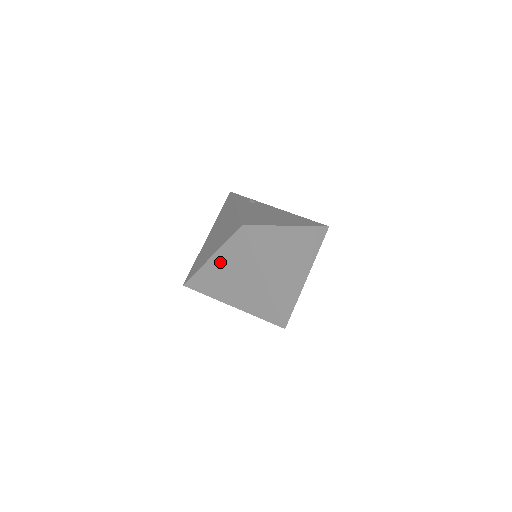
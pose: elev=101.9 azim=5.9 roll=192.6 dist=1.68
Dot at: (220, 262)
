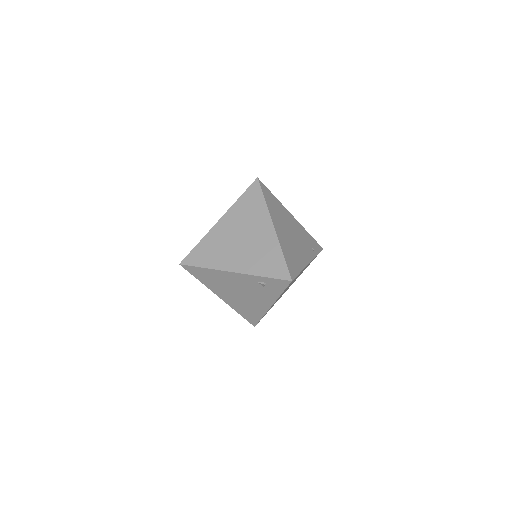
Dot at: (228, 222)
